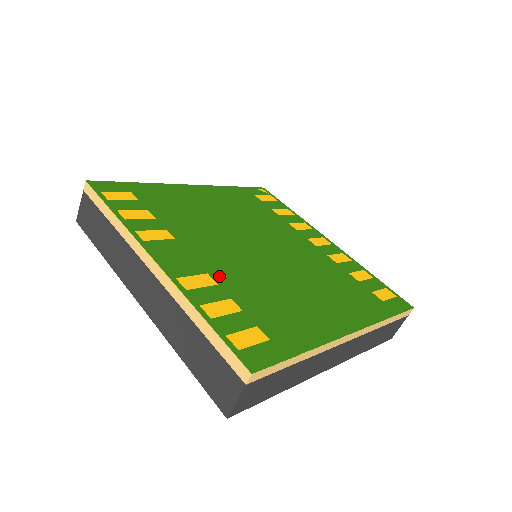
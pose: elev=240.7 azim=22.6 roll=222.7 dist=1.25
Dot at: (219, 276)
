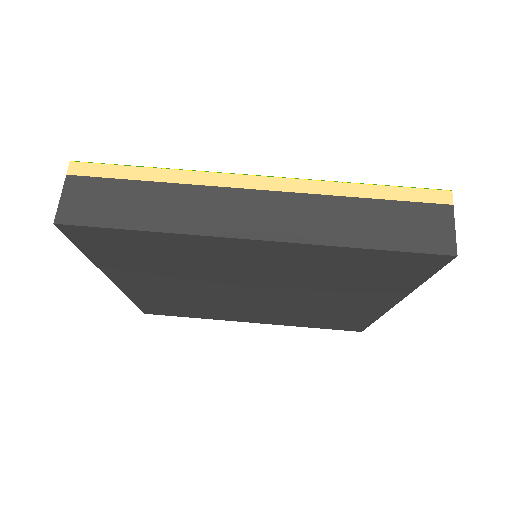
Dot at: occluded
